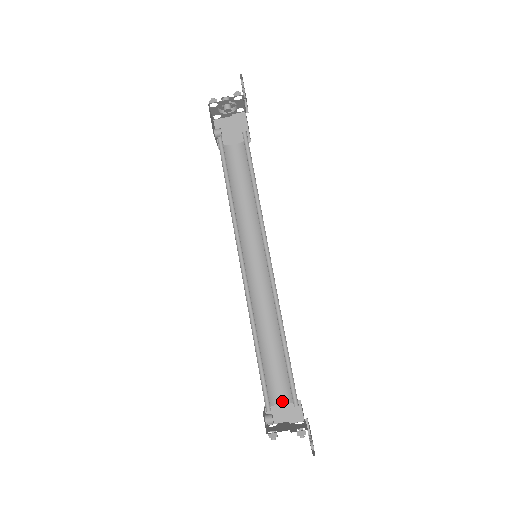
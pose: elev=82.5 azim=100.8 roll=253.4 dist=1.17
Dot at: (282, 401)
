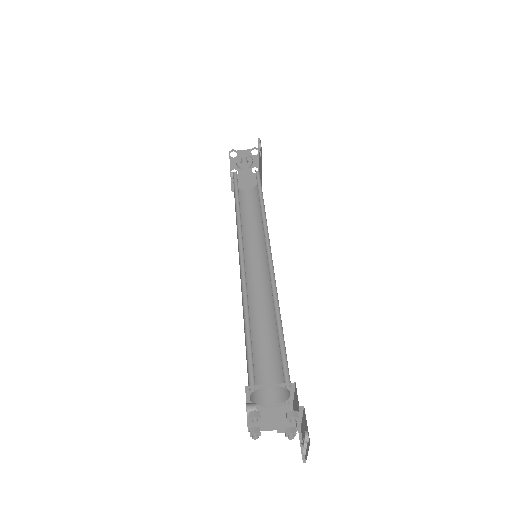
Dot at: (270, 403)
